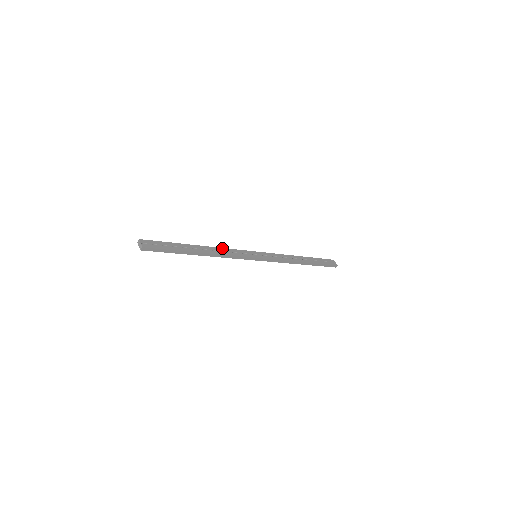
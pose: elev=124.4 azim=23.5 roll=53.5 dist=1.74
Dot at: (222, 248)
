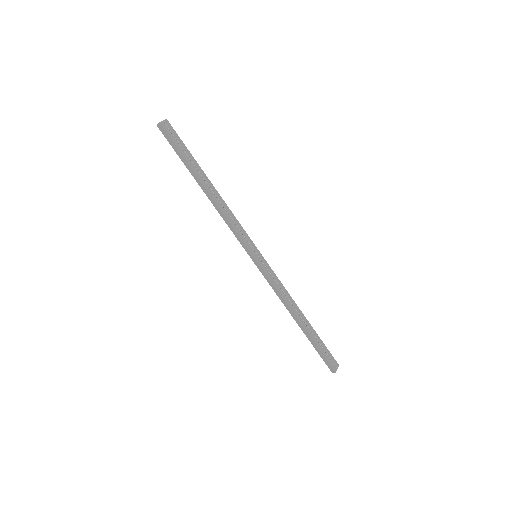
Dot at: occluded
